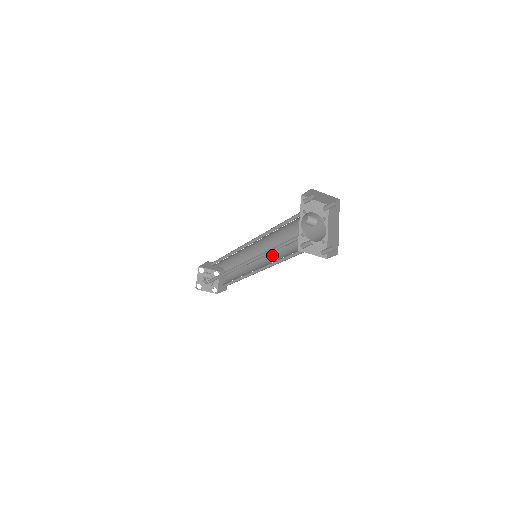
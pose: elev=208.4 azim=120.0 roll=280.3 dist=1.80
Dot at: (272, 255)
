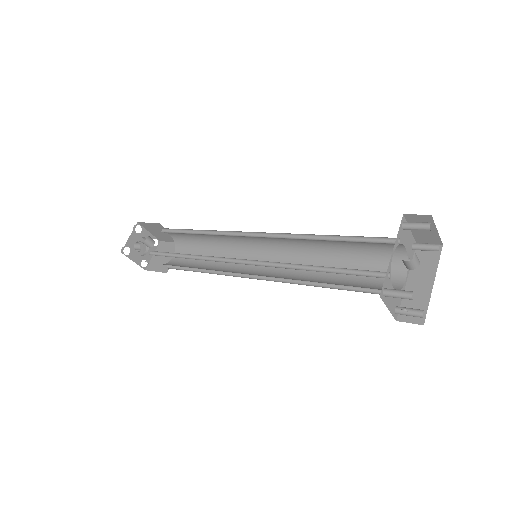
Dot at: occluded
